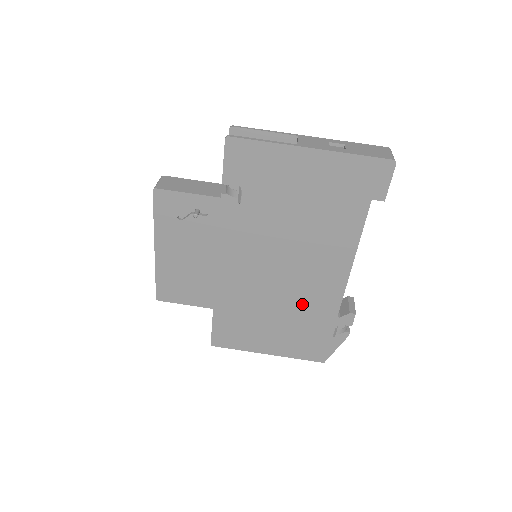
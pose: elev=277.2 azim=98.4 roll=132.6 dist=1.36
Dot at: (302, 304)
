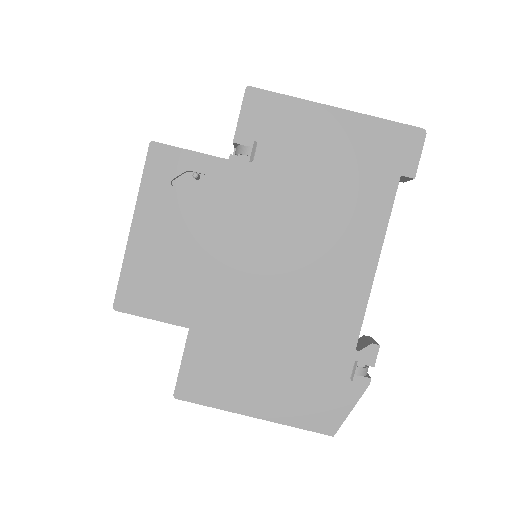
Dot at: (310, 325)
